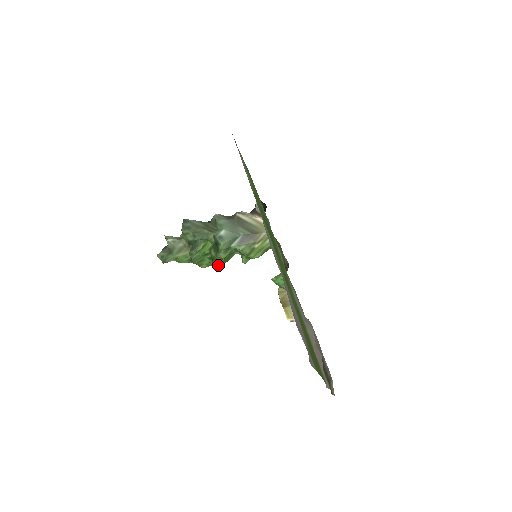
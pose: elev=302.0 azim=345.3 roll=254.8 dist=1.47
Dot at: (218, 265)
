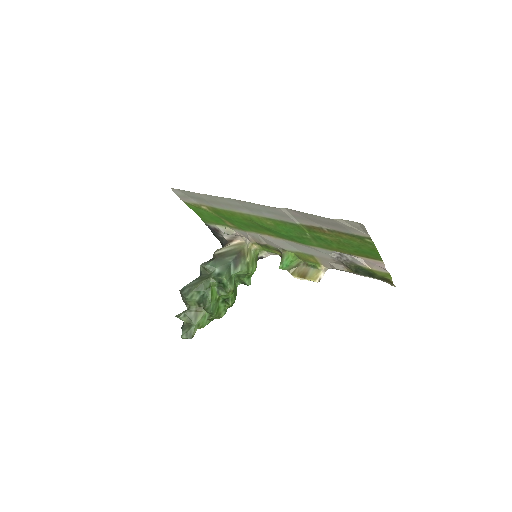
Dot at: (233, 302)
